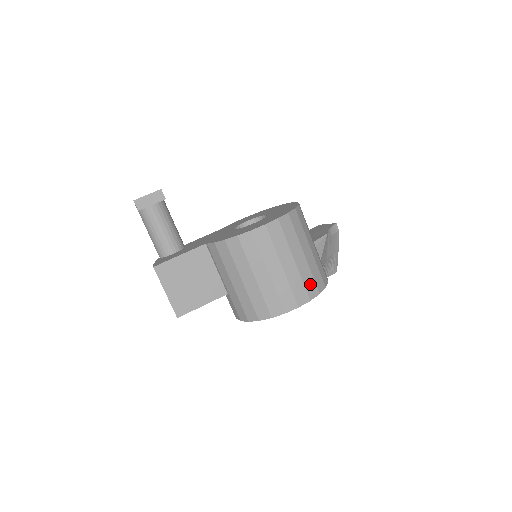
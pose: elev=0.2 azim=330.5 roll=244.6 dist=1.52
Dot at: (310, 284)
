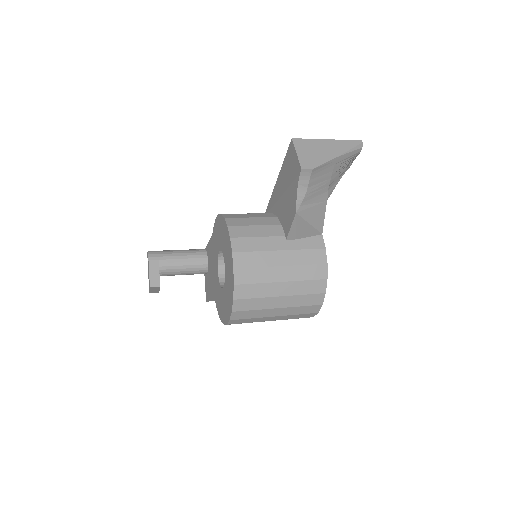
Dot at: (306, 310)
